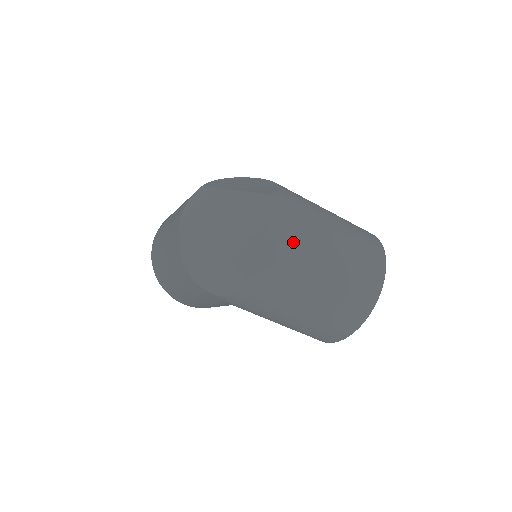
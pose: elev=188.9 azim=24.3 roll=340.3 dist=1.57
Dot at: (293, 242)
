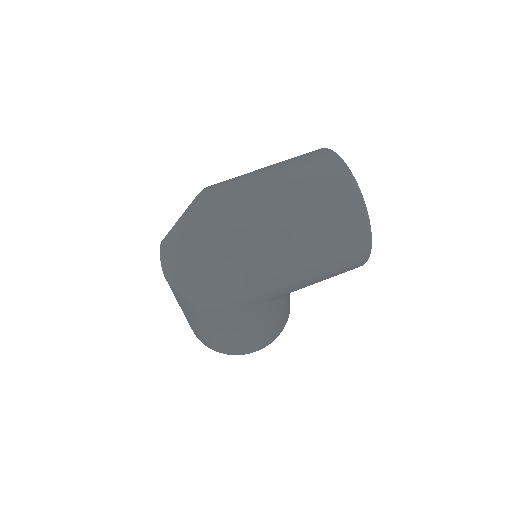
Dot at: (241, 204)
